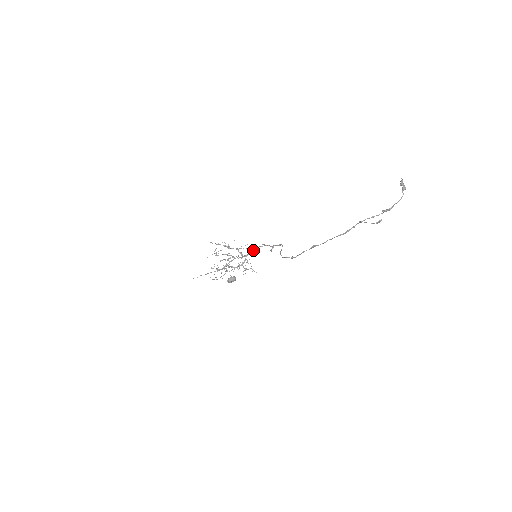
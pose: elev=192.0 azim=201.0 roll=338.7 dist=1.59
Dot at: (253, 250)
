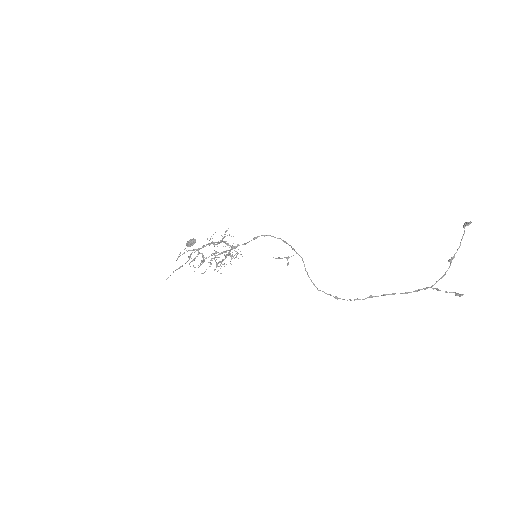
Dot at: occluded
